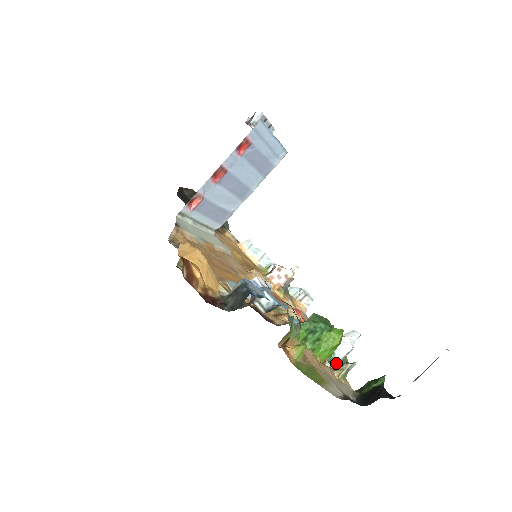
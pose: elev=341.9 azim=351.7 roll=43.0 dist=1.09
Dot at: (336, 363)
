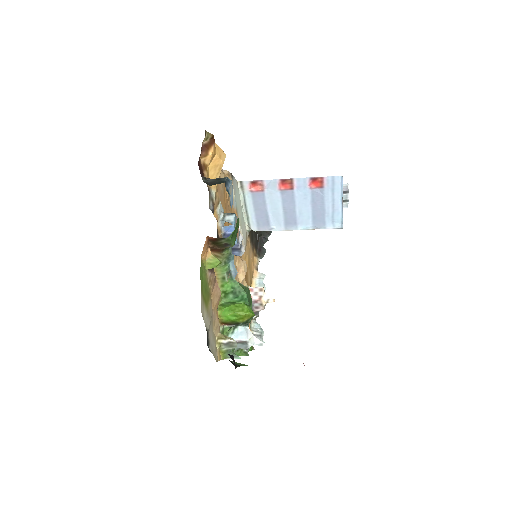
Dot at: occluded
